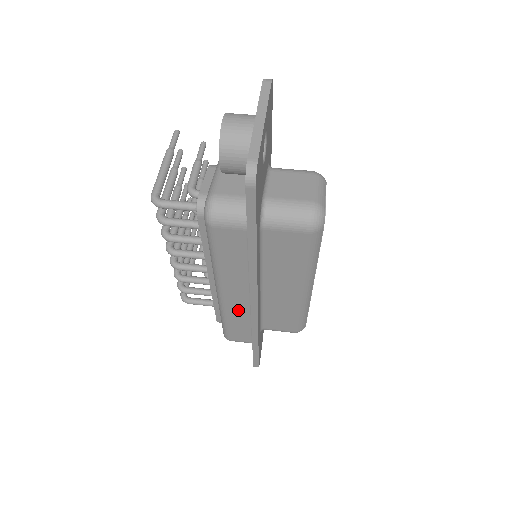
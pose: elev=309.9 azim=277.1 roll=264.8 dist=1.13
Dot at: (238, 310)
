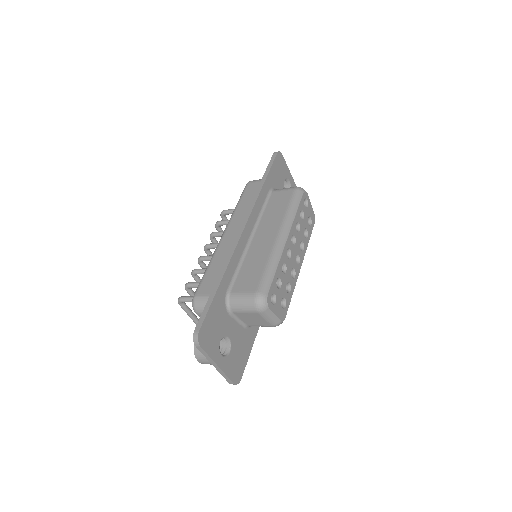
Dot at: (226, 248)
